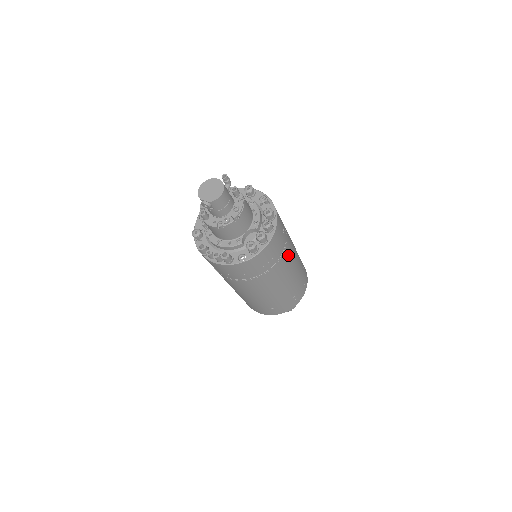
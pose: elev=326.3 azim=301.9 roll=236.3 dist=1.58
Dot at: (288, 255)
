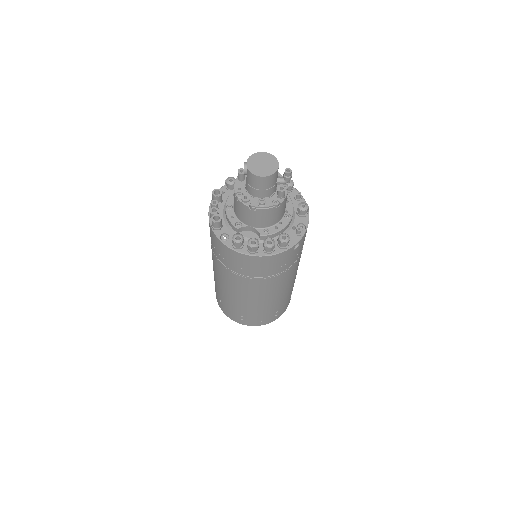
Dot at: (266, 285)
